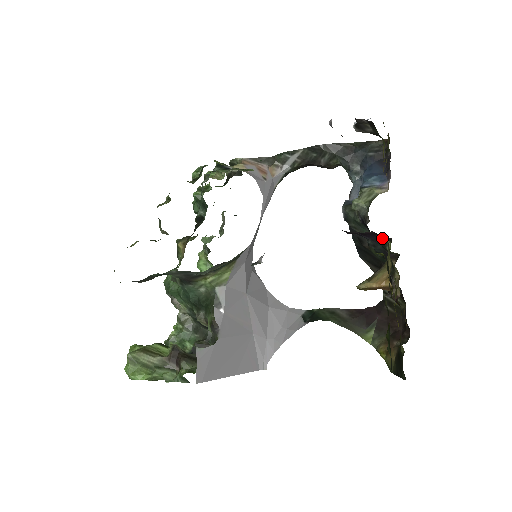
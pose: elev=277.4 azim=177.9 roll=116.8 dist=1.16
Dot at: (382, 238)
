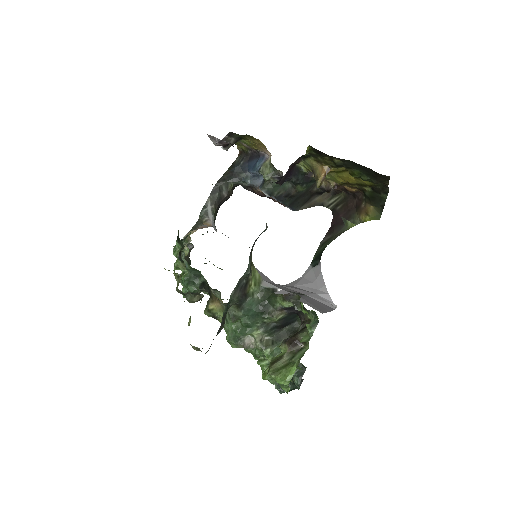
Dot at: (297, 167)
